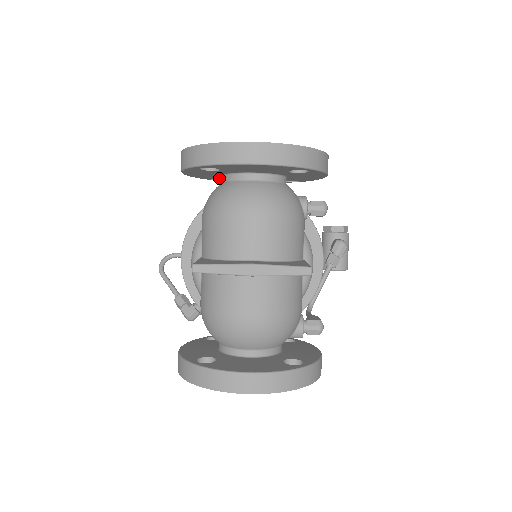
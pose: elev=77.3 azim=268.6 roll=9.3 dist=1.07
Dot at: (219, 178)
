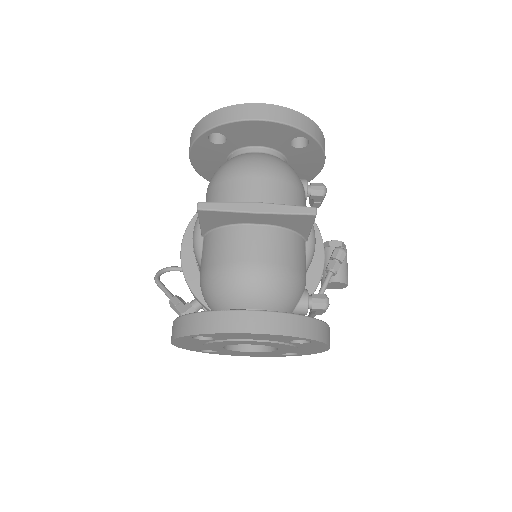
Dot at: occluded
